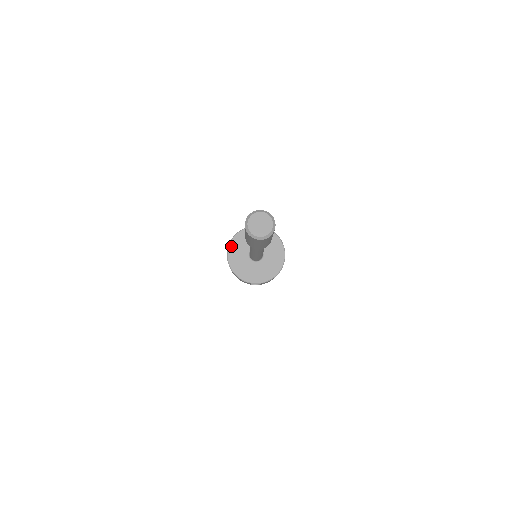
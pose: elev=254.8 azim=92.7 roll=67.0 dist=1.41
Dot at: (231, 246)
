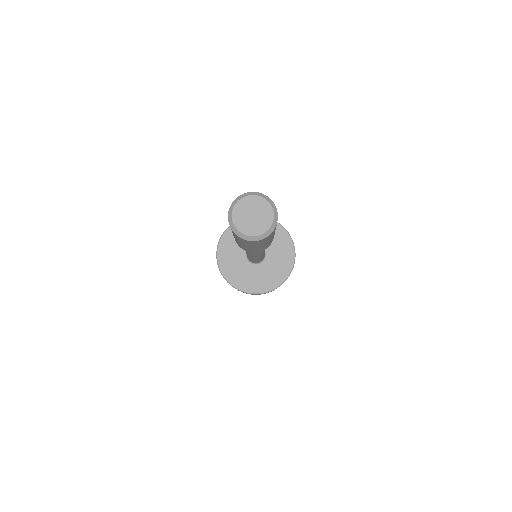
Dot at: (222, 267)
